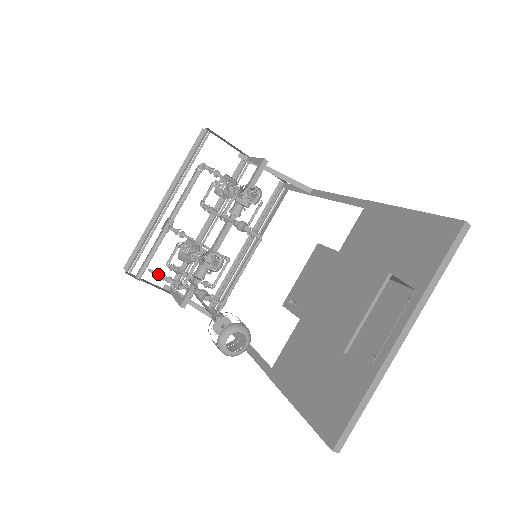
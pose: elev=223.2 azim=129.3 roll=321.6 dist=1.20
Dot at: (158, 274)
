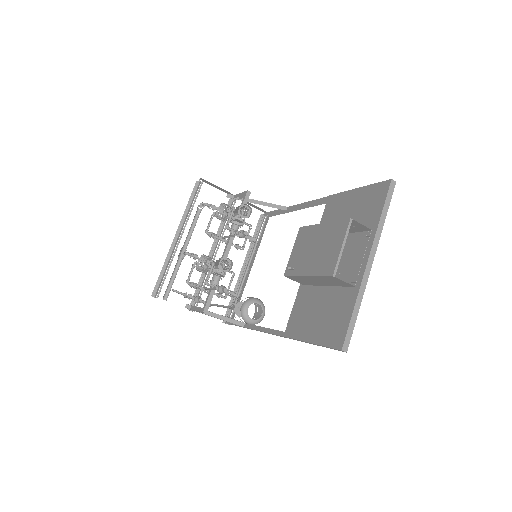
Dot at: (180, 293)
